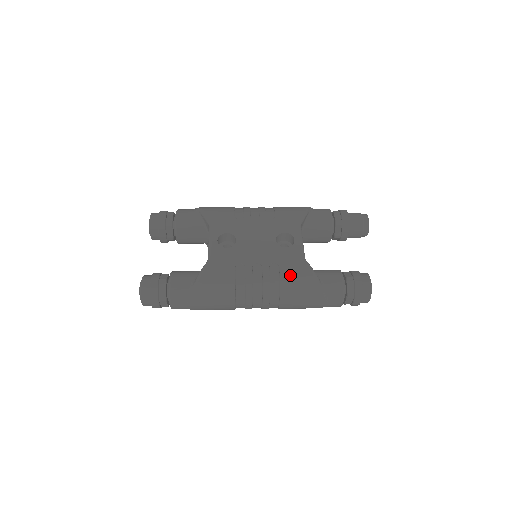
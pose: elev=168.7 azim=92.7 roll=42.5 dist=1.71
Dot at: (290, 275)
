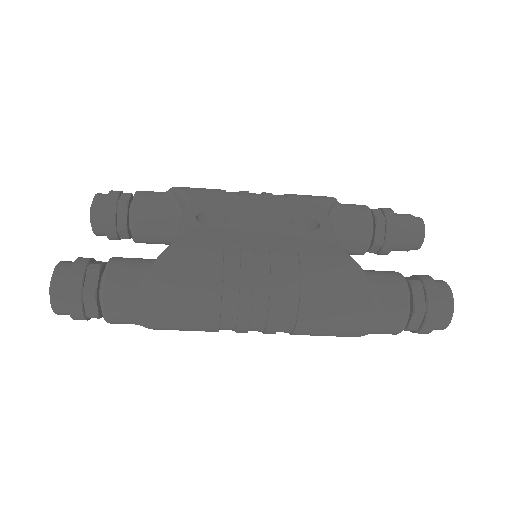
Dot at: (317, 264)
